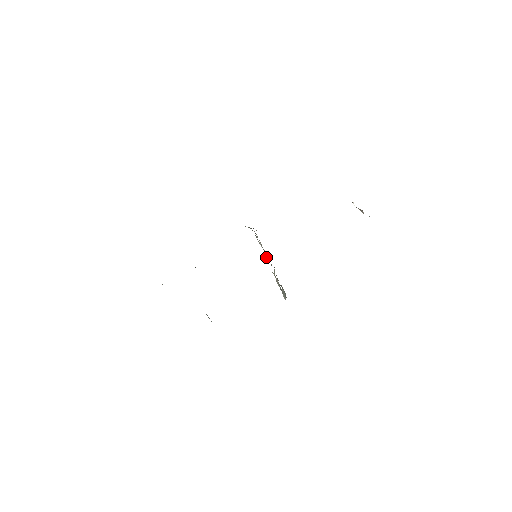
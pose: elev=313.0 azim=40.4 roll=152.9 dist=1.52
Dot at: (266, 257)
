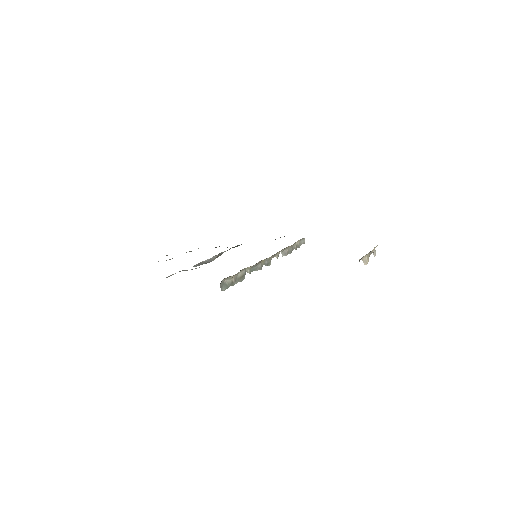
Dot at: (266, 261)
